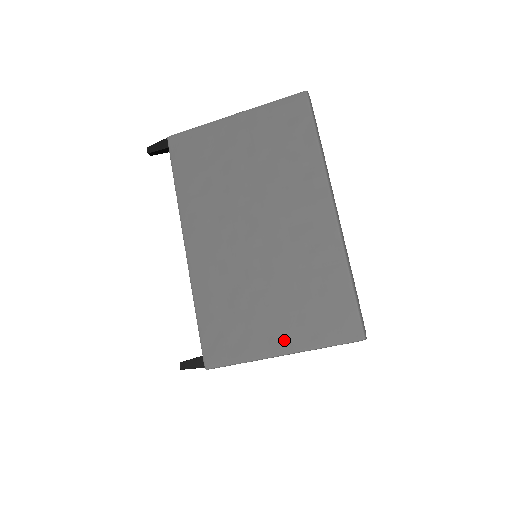
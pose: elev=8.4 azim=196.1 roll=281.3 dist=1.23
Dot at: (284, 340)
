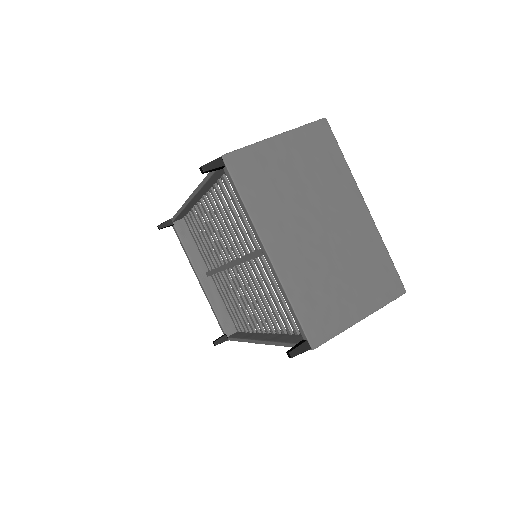
Dot at: (361, 308)
